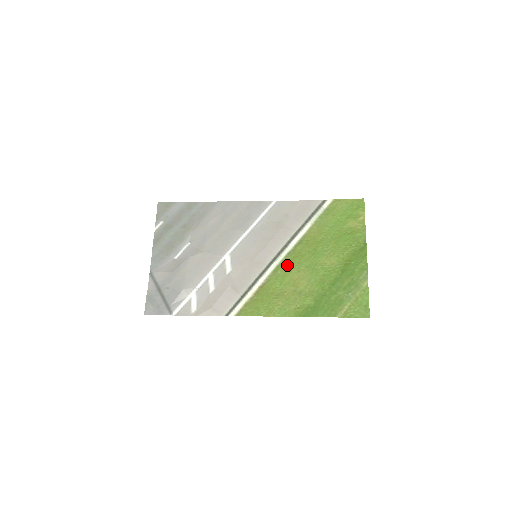
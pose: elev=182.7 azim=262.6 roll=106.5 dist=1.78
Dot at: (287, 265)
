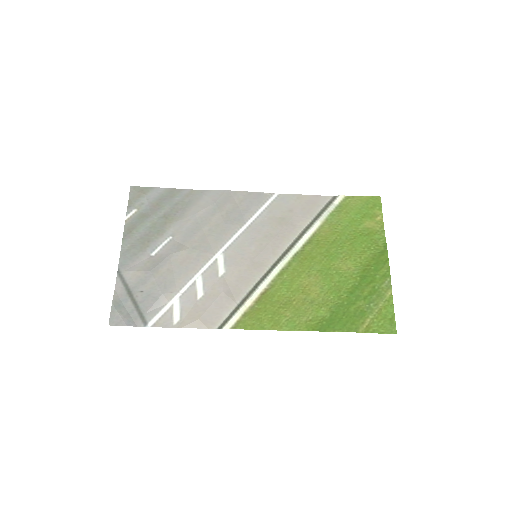
Dot at: (295, 268)
